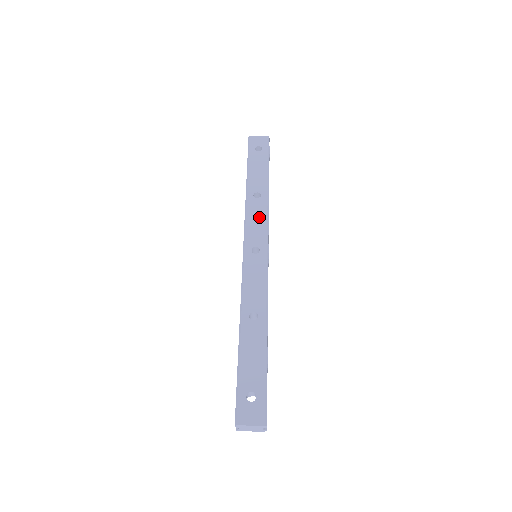
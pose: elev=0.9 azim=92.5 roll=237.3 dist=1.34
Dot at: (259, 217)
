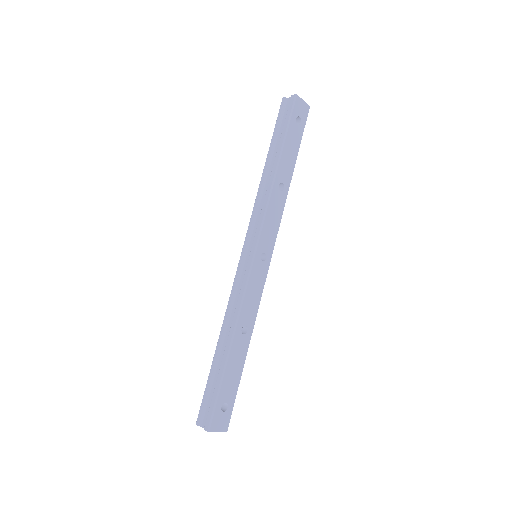
Dot at: (276, 217)
